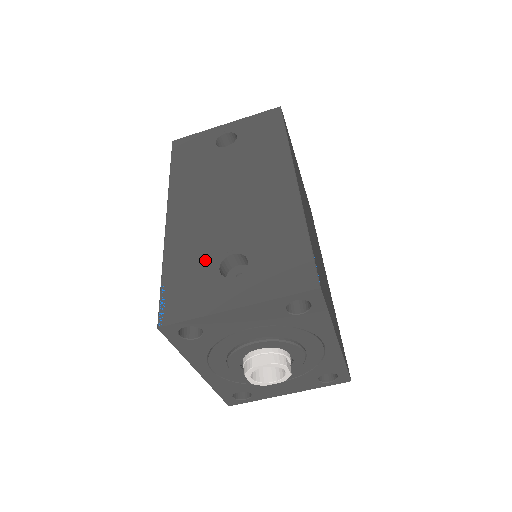
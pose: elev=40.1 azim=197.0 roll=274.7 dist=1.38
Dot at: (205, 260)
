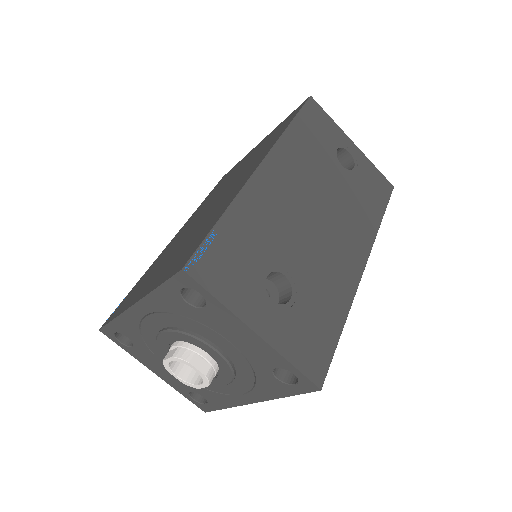
Dot at: (263, 252)
